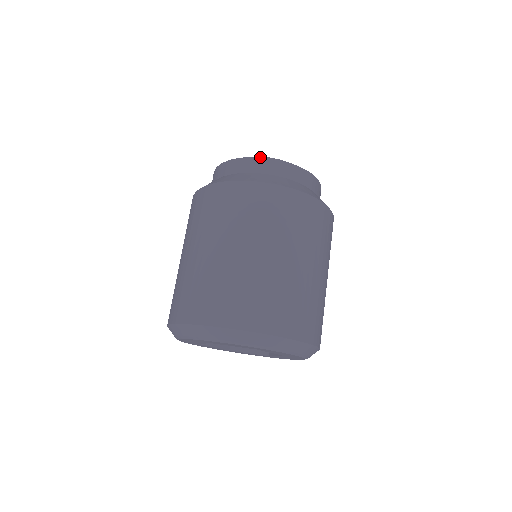
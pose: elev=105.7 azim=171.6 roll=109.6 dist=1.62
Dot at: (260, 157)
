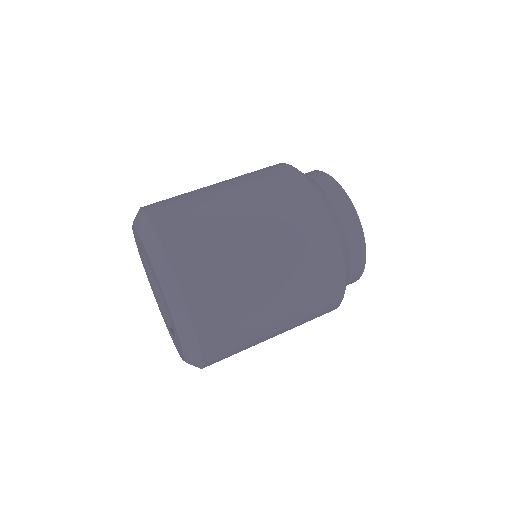
Dot at: occluded
